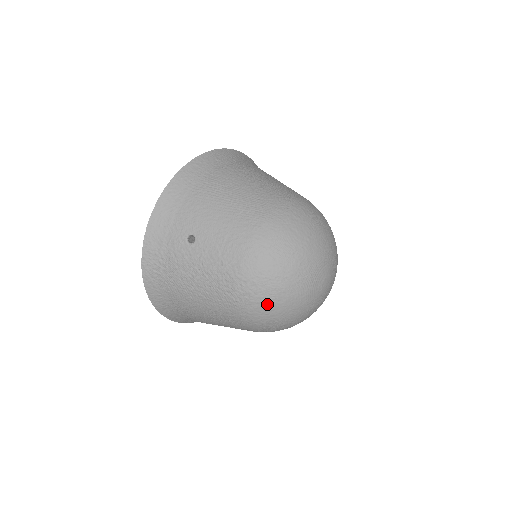
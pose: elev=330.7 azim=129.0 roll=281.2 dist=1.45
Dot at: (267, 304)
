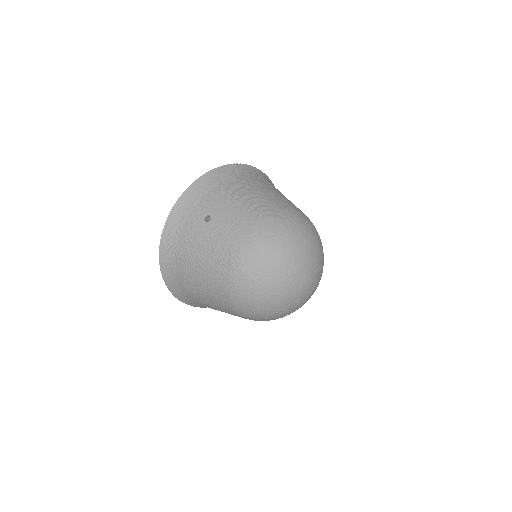
Dot at: (253, 283)
